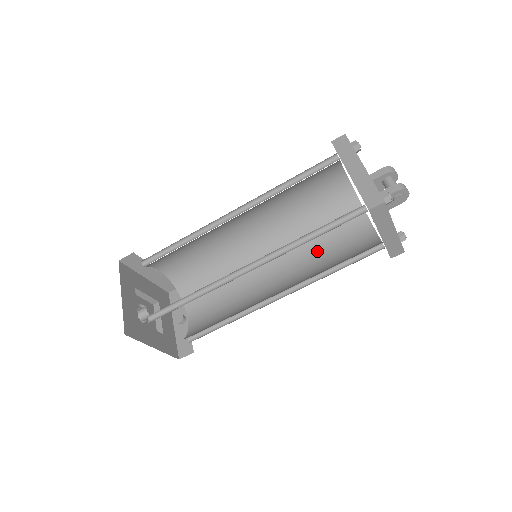
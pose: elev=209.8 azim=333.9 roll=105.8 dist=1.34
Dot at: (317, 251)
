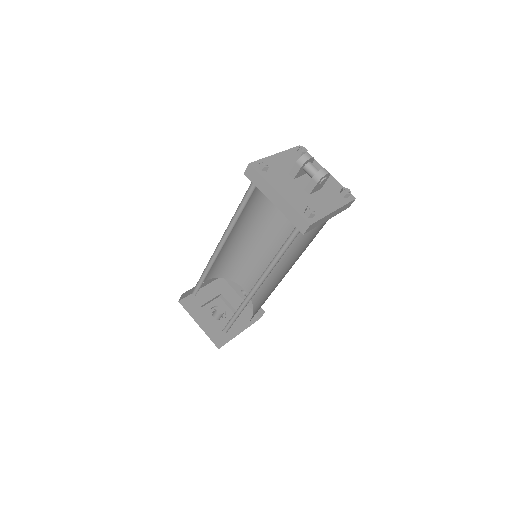
Dot at: occluded
